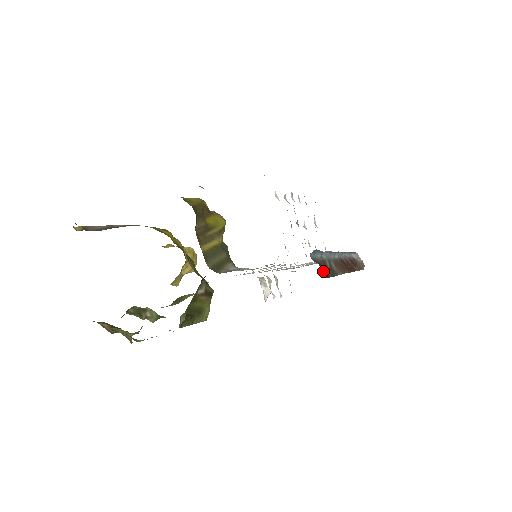
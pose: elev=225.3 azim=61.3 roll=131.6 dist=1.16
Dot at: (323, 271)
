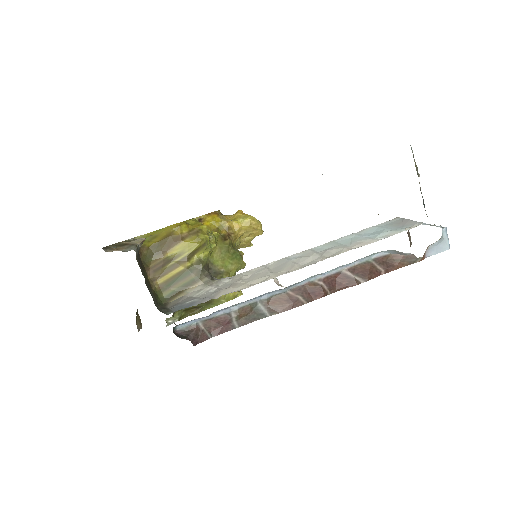
Dot at: (214, 329)
